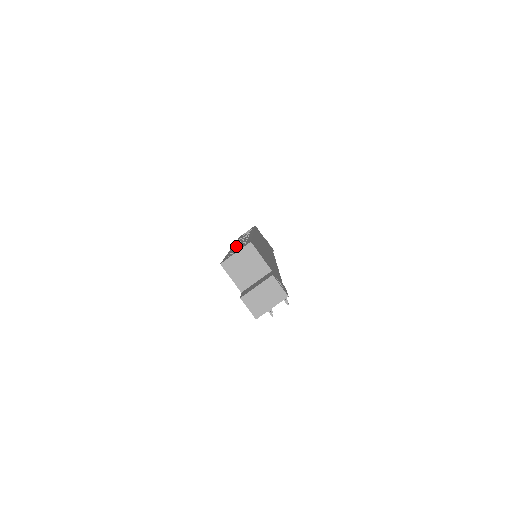
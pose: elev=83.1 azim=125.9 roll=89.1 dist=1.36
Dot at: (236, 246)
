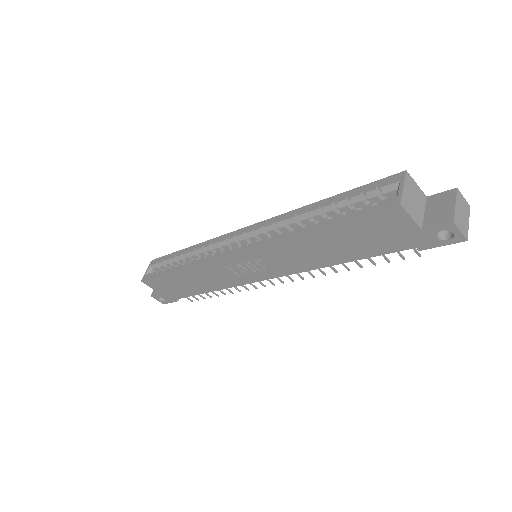
Dot at: occluded
